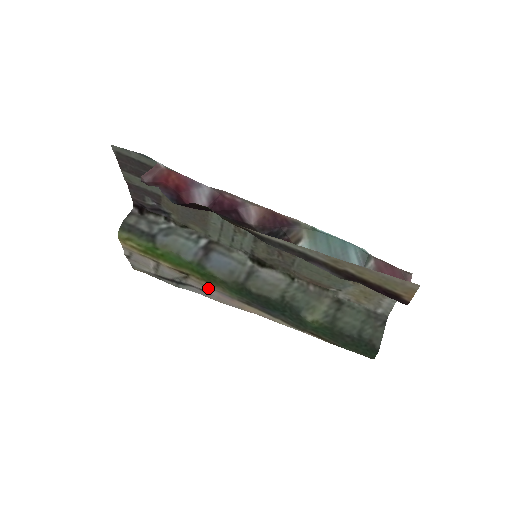
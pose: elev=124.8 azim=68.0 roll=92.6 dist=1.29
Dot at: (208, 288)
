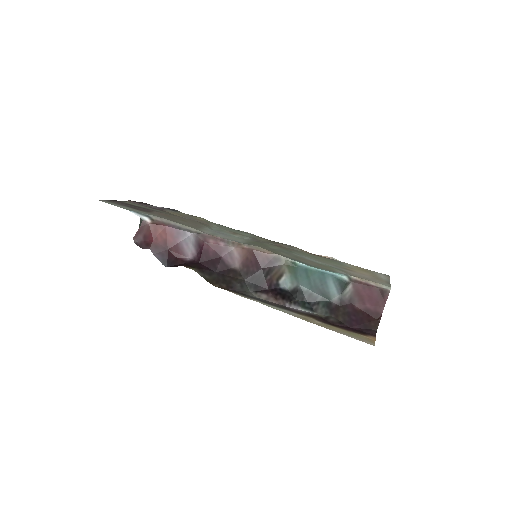
Dot at: occluded
